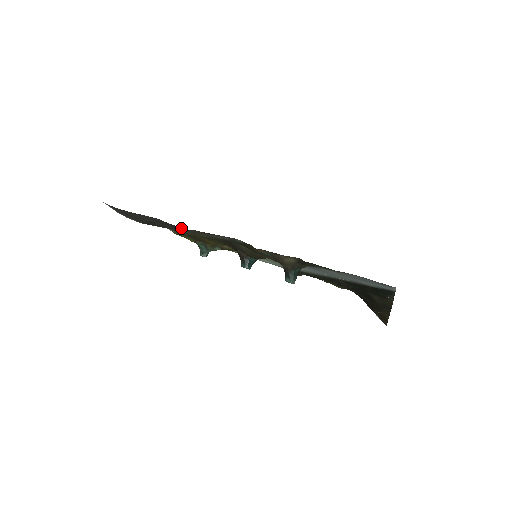
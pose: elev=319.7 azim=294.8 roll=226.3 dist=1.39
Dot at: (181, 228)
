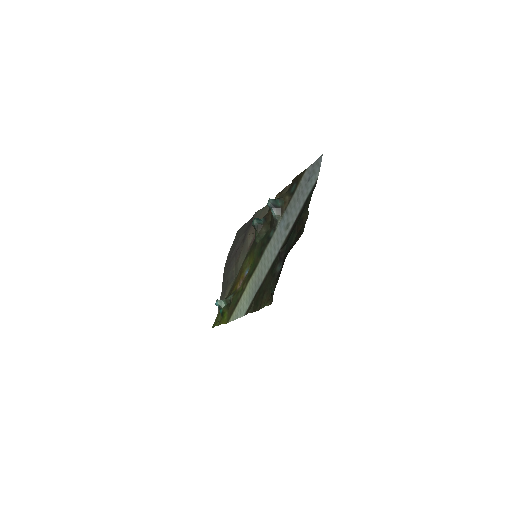
Dot at: (251, 226)
